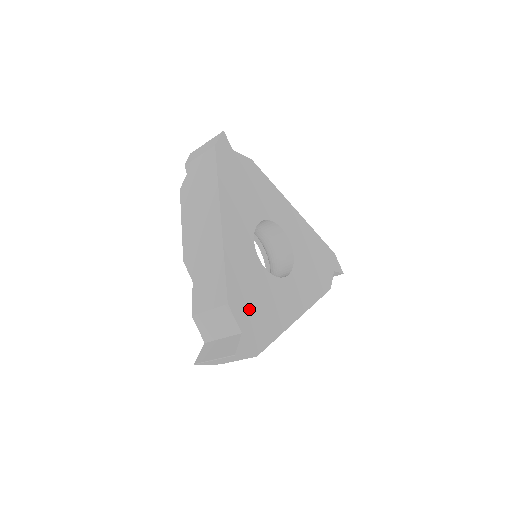
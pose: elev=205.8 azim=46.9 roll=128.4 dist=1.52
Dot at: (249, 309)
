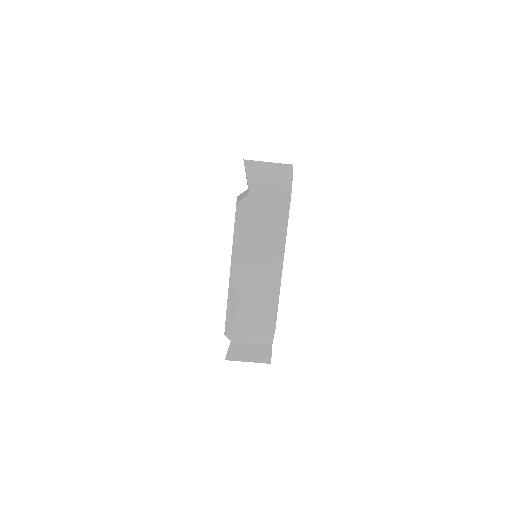
Dot at: occluded
